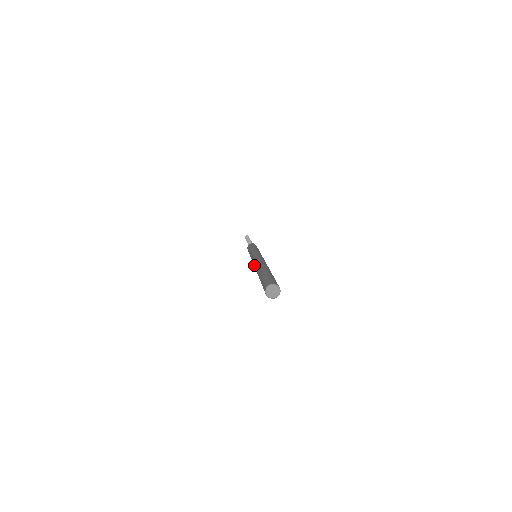
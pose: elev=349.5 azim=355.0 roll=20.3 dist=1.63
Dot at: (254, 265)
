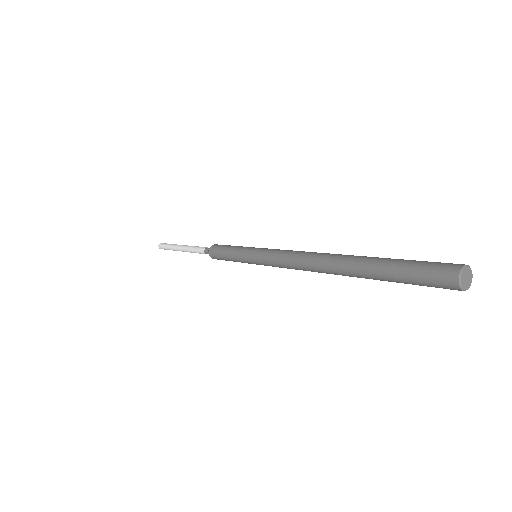
Dot at: (303, 253)
